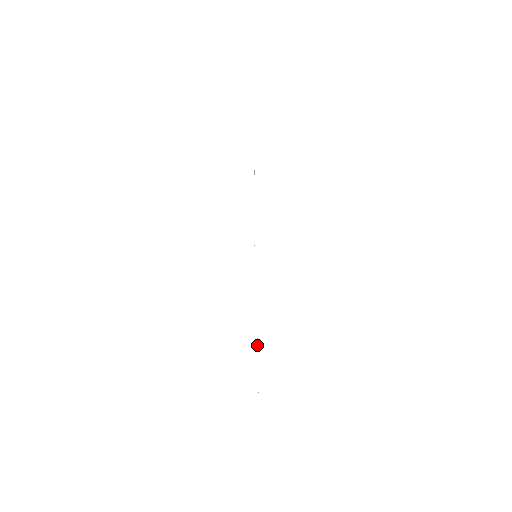
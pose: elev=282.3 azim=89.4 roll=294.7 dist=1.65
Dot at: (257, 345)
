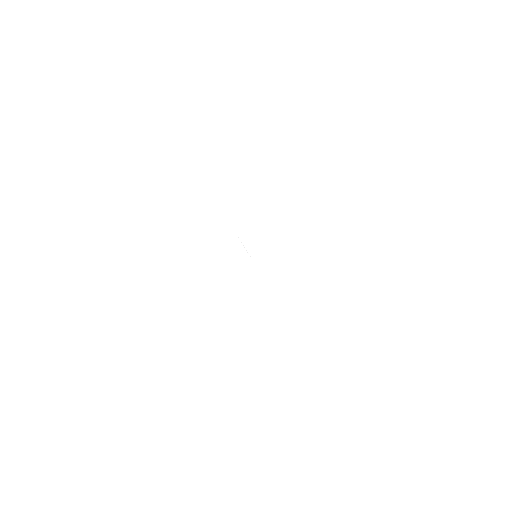
Dot at: occluded
